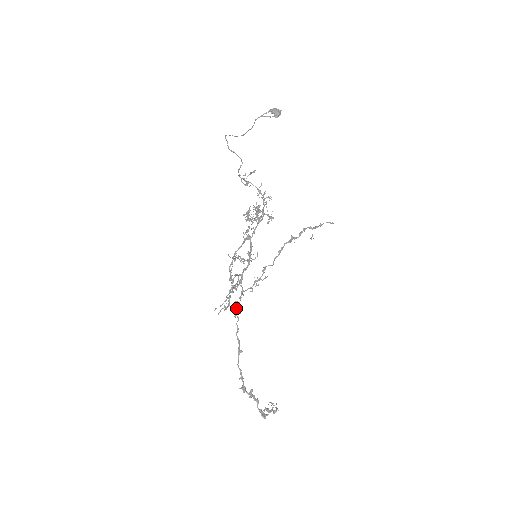
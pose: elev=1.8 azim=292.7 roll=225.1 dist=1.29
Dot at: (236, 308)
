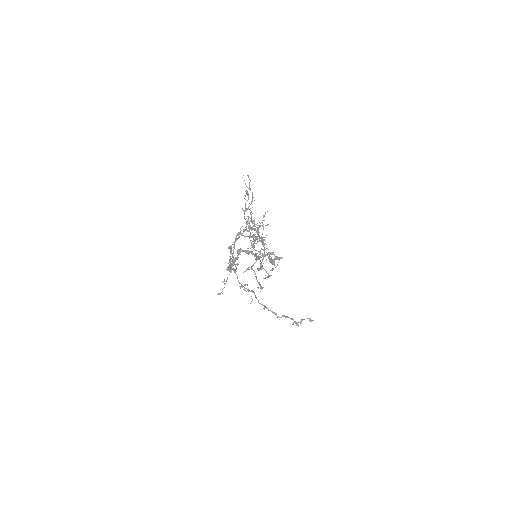
Dot at: occluded
